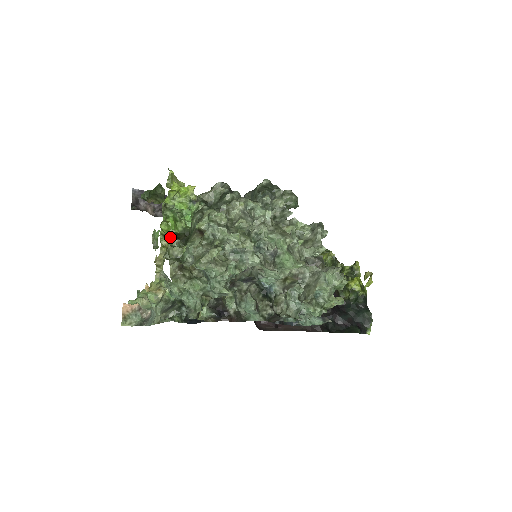
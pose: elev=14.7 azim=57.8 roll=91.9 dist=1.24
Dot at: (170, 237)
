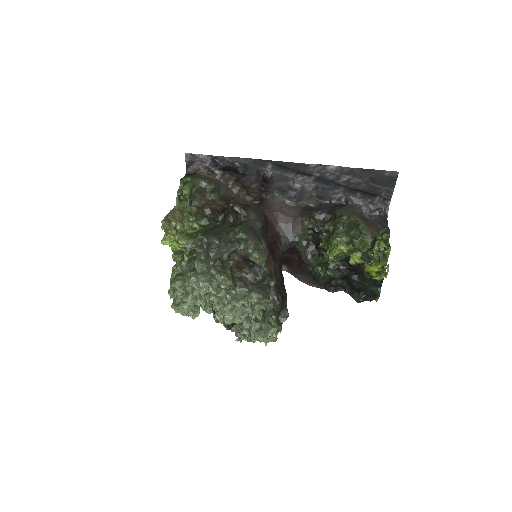
Dot at: (177, 256)
